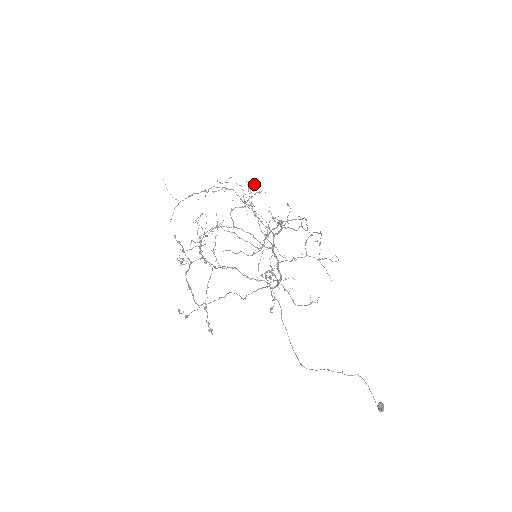
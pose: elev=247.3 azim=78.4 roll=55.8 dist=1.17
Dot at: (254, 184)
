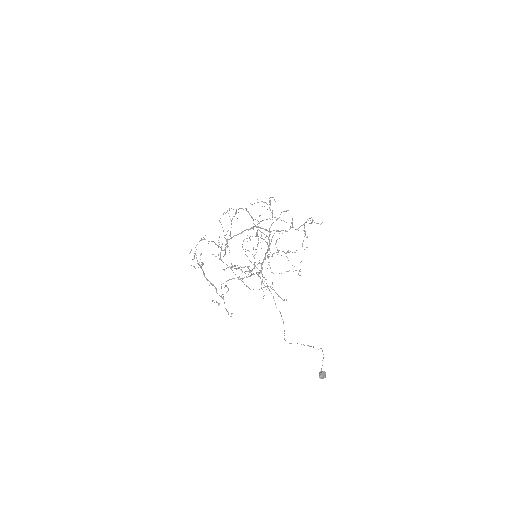
Dot at: (270, 200)
